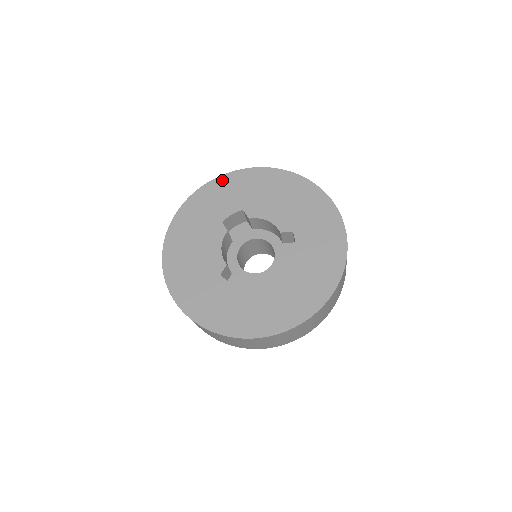
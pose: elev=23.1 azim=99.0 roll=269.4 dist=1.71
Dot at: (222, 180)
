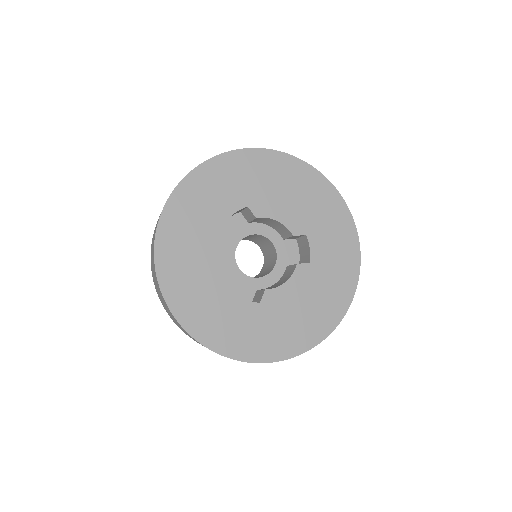
Dot at: (216, 164)
